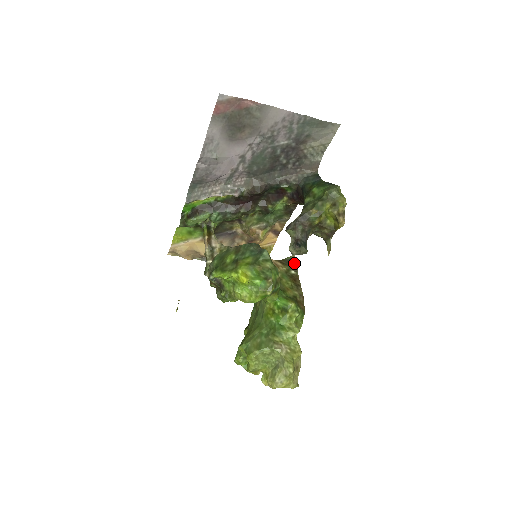
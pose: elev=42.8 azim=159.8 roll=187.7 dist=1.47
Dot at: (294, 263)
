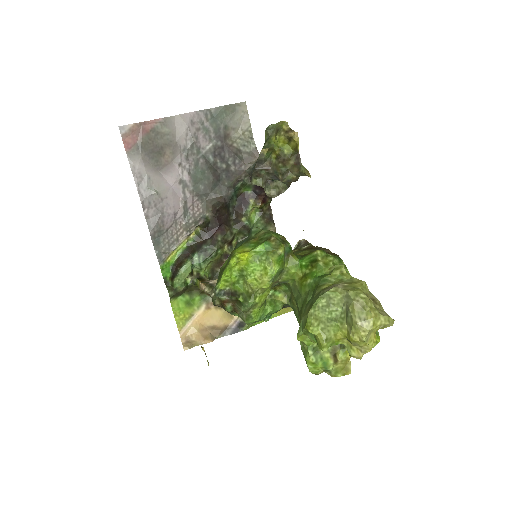
Dot at: (301, 242)
